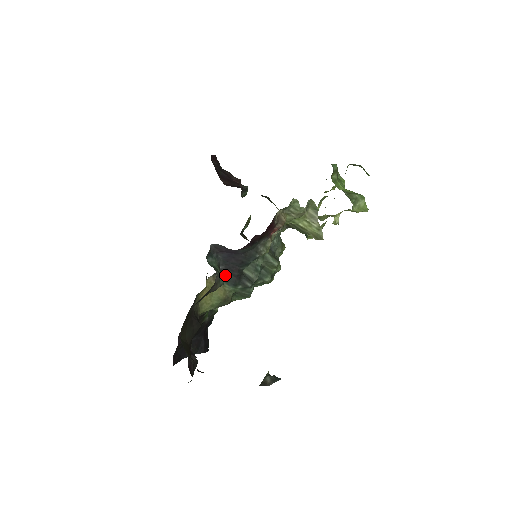
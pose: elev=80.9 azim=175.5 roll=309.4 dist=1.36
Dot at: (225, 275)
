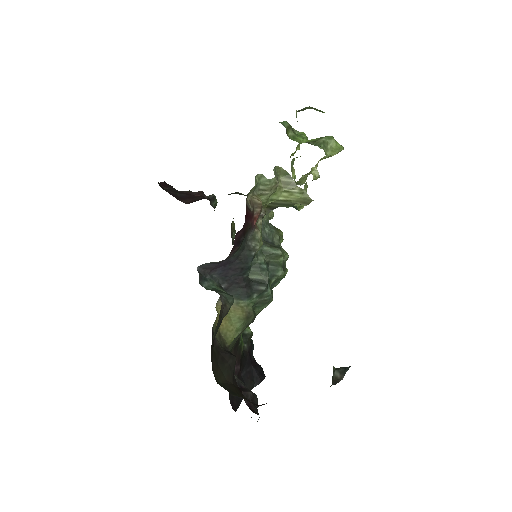
Dot at: (232, 292)
